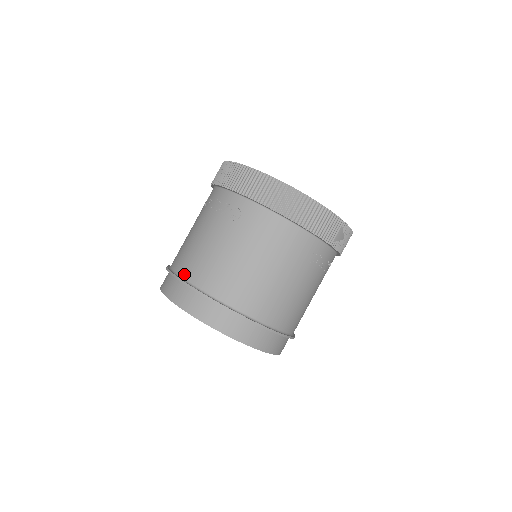
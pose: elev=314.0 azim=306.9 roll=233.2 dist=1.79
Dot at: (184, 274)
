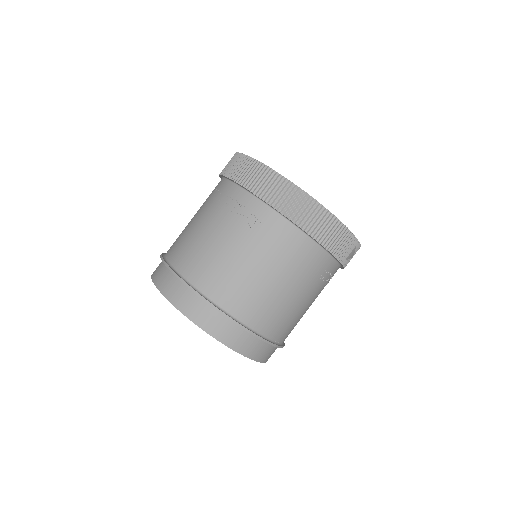
Dot at: (188, 275)
